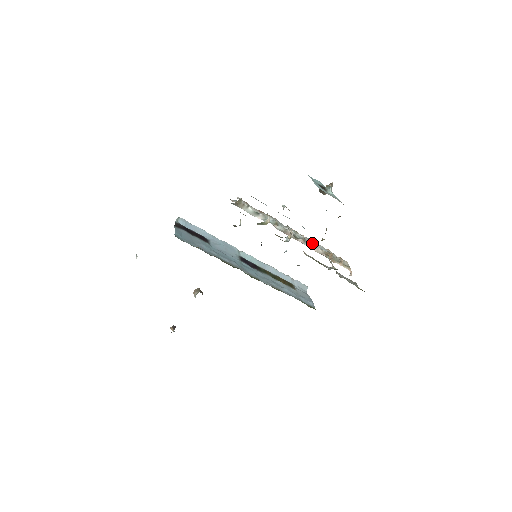
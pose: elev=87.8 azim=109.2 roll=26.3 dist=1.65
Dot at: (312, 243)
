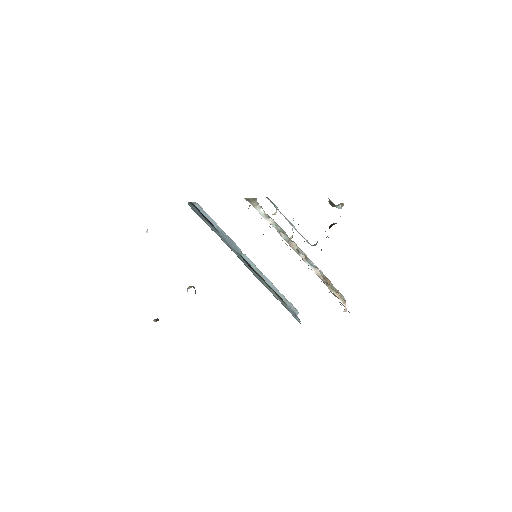
Dot at: (313, 264)
